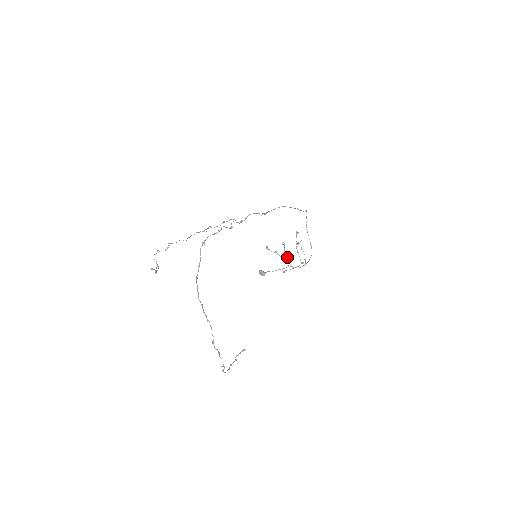
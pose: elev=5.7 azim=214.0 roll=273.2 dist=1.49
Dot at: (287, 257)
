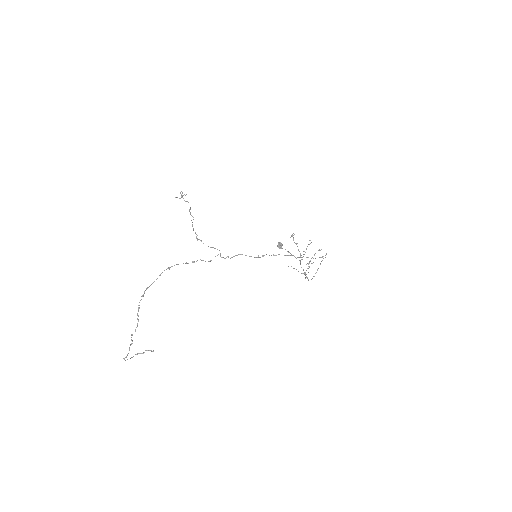
Dot at: occluded
